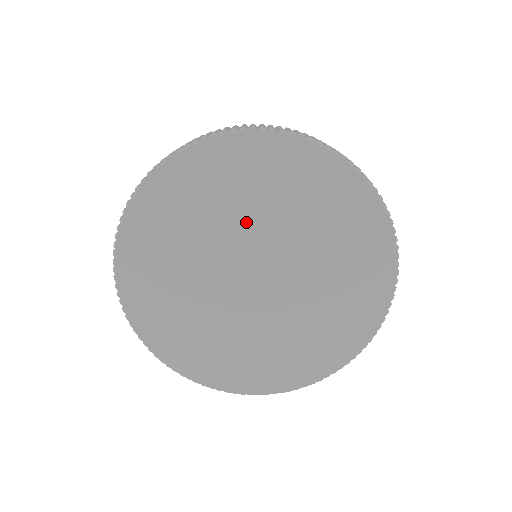
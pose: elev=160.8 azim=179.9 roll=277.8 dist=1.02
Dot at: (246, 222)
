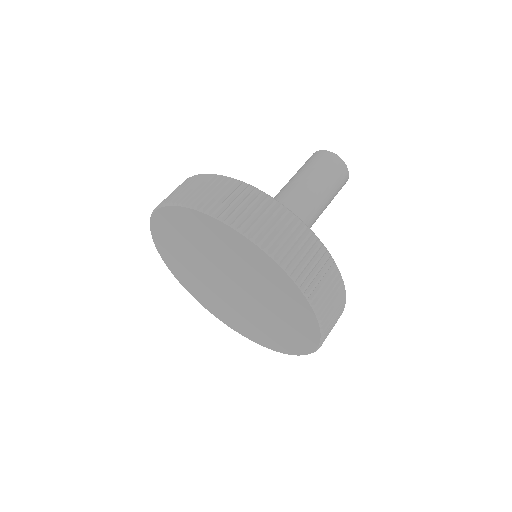
Dot at: (211, 257)
